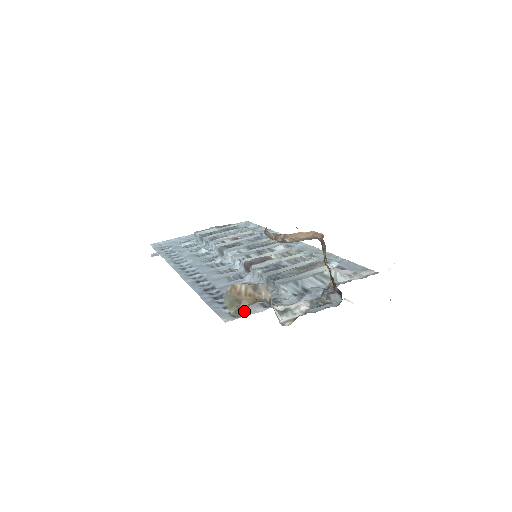
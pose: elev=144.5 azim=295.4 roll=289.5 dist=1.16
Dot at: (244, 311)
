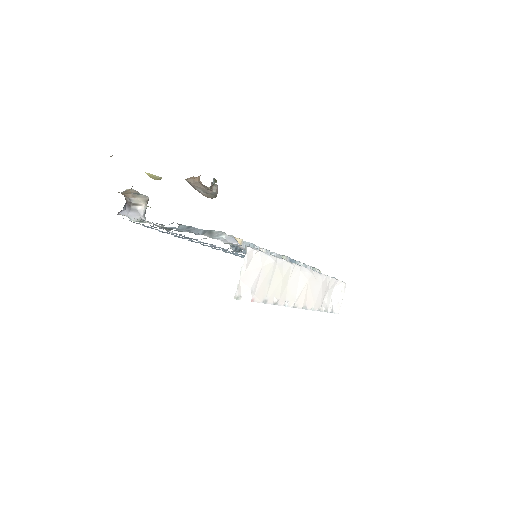
Dot at: occluded
